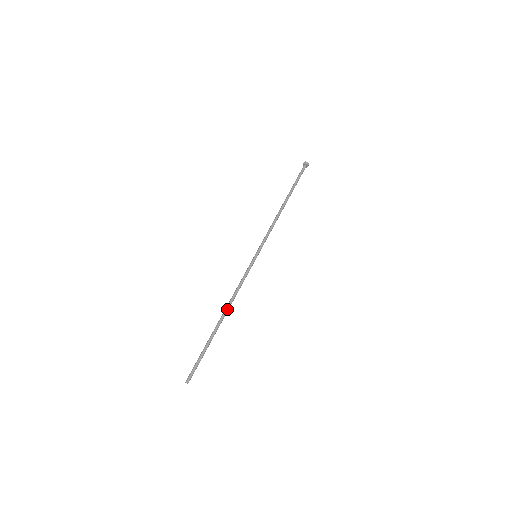
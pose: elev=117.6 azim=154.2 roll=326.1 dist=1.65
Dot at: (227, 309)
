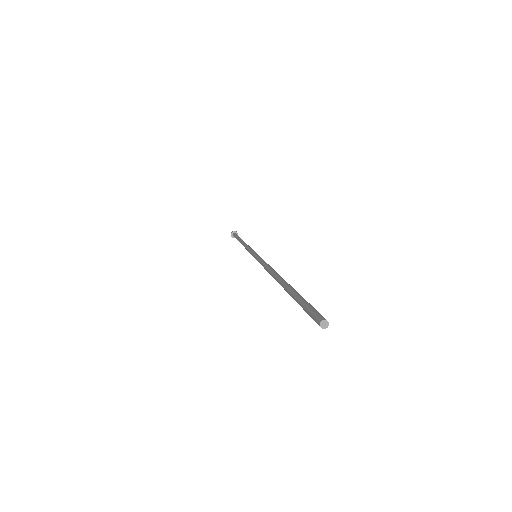
Dot at: (278, 274)
